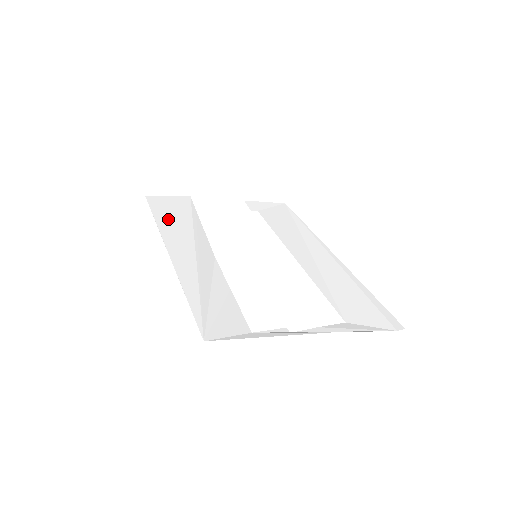
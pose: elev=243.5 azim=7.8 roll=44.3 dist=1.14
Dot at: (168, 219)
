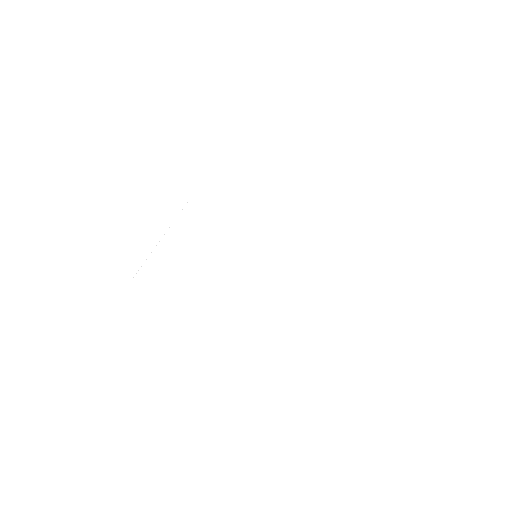
Dot at: occluded
